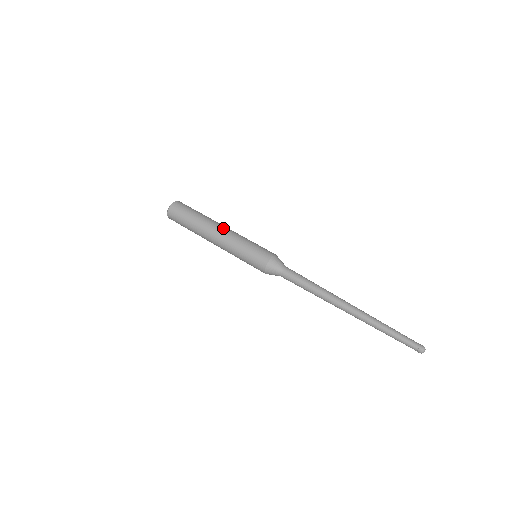
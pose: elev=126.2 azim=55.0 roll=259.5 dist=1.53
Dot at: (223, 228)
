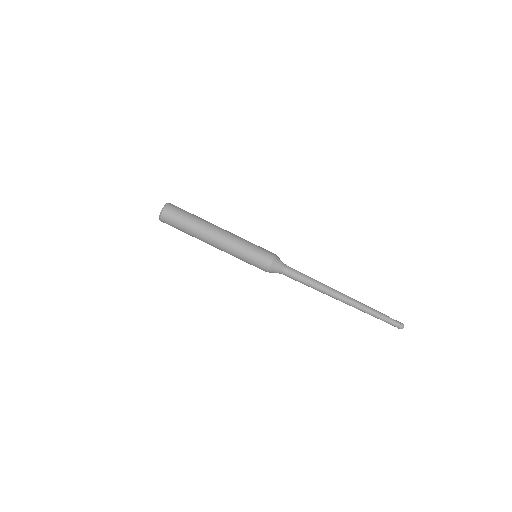
Dot at: (219, 237)
